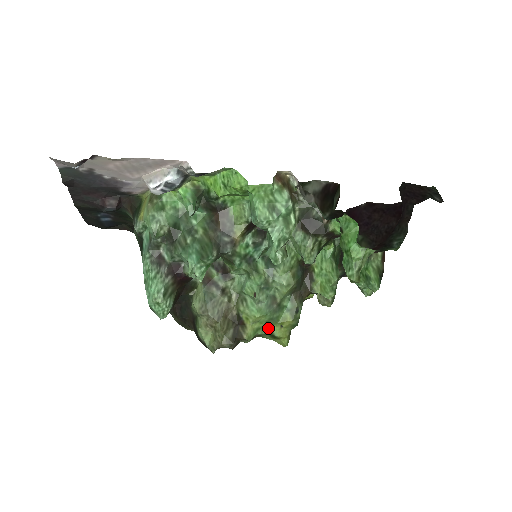
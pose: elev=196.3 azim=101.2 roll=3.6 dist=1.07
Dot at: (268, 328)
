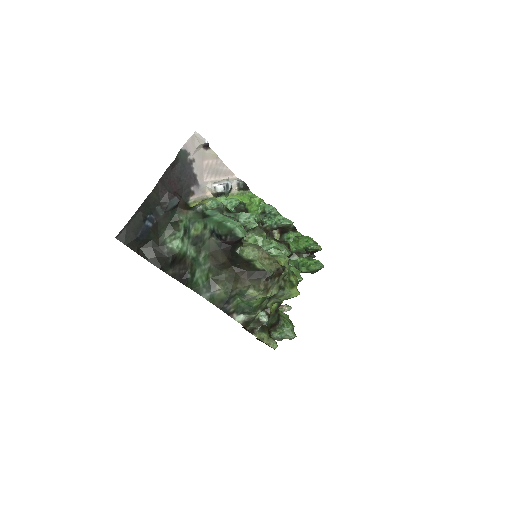
Dot at: (288, 277)
